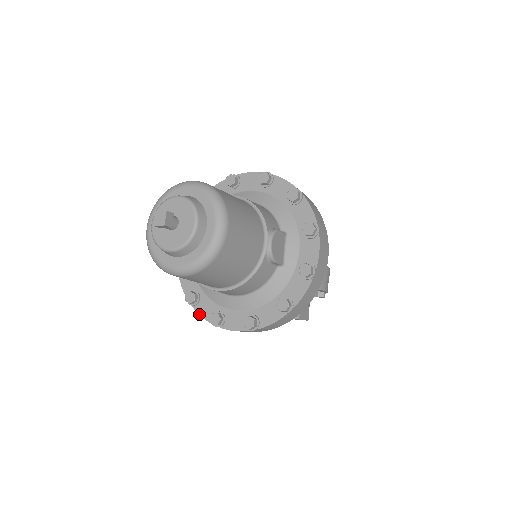
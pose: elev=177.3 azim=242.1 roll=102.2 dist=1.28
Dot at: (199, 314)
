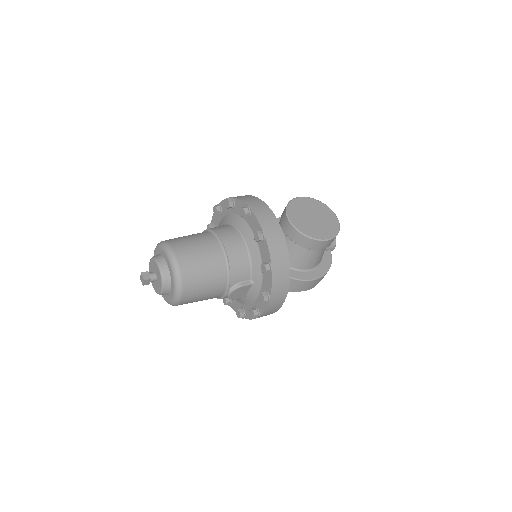
Dot at: occluded
